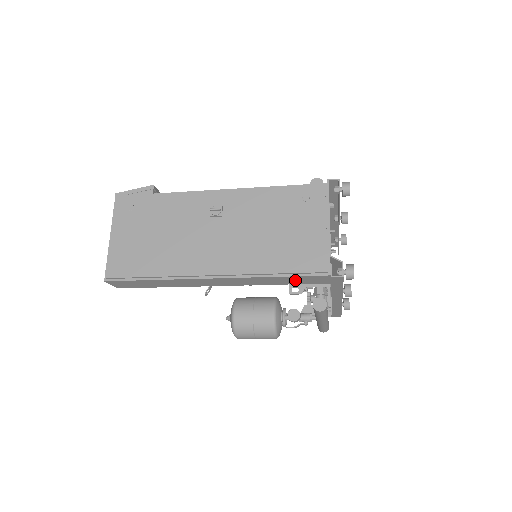
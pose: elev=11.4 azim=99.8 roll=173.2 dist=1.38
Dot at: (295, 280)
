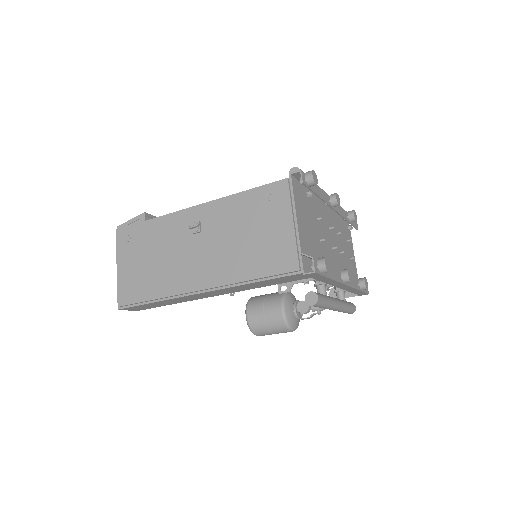
Dot at: (277, 281)
